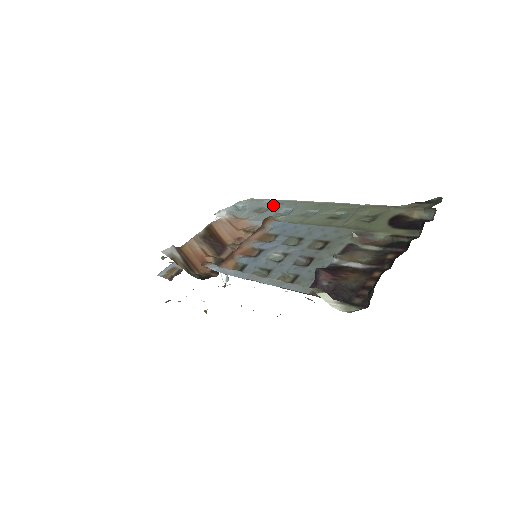
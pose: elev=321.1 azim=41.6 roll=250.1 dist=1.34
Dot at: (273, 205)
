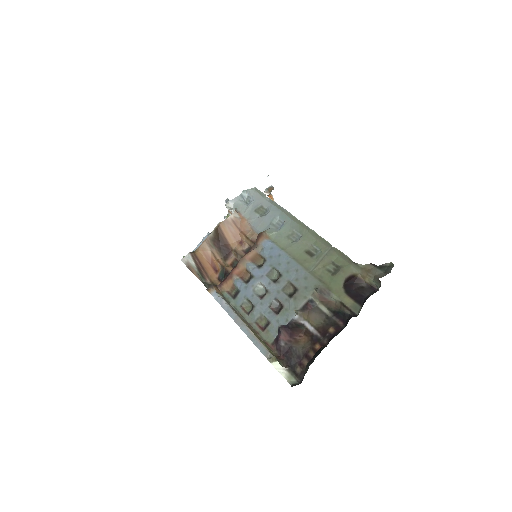
Dot at: (270, 208)
